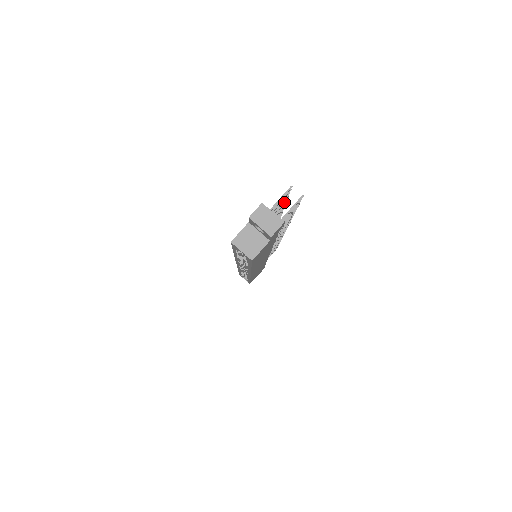
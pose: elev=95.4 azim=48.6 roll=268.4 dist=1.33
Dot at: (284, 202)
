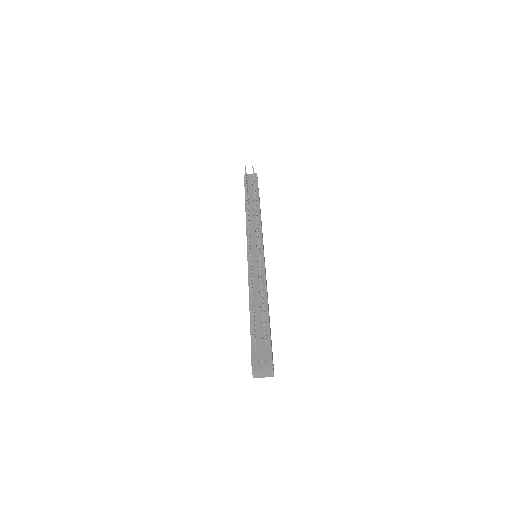
Dot at: occluded
